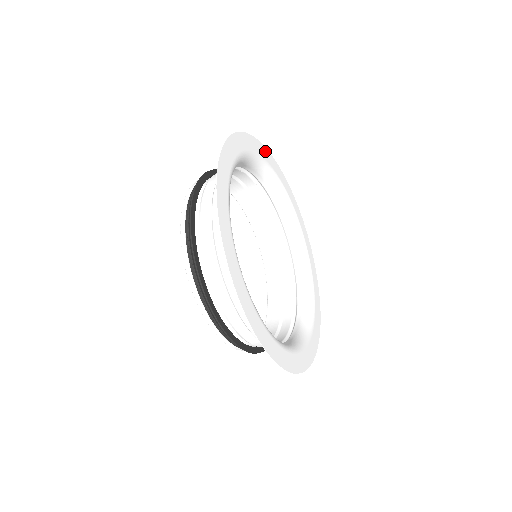
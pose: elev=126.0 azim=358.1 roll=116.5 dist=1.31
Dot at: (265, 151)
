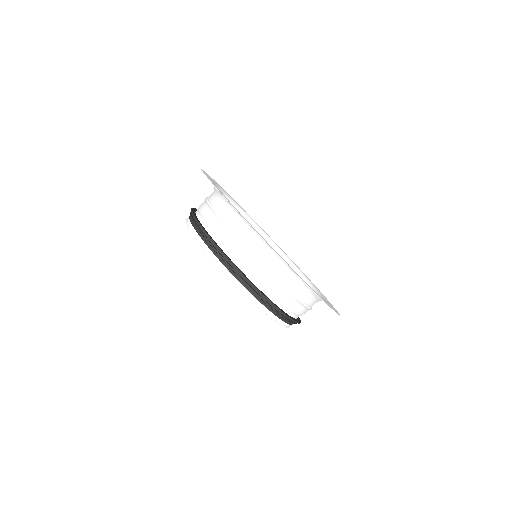
Dot at: (220, 186)
